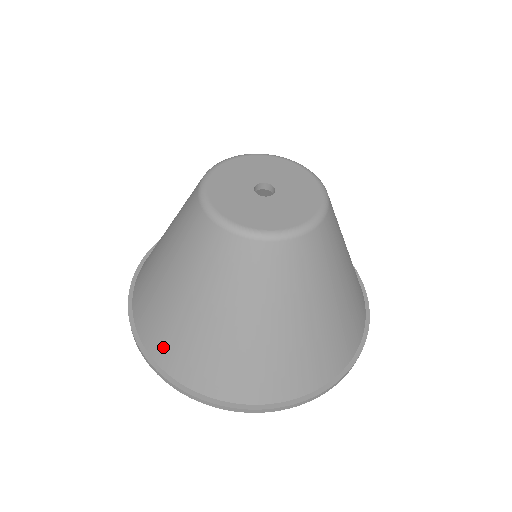
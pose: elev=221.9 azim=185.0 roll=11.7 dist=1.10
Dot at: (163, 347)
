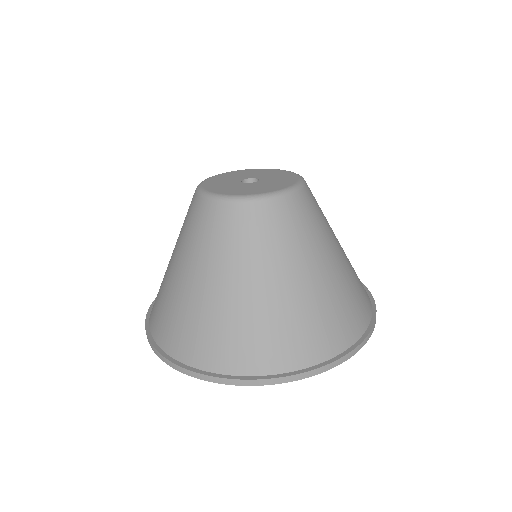
Dot at: (160, 323)
